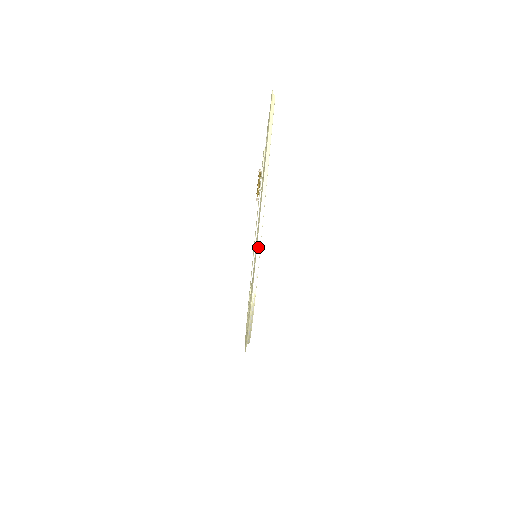
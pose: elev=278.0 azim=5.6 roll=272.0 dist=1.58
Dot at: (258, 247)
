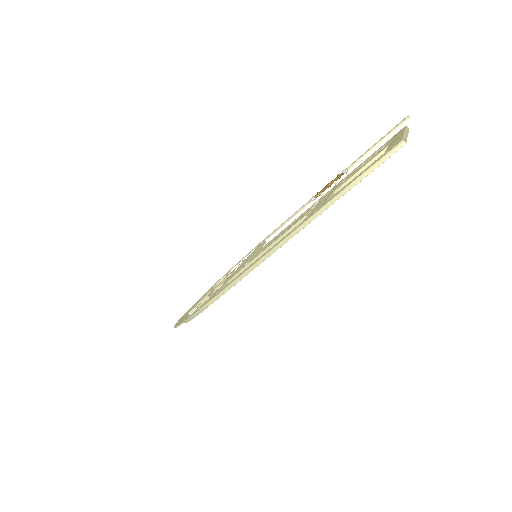
Dot at: (228, 286)
